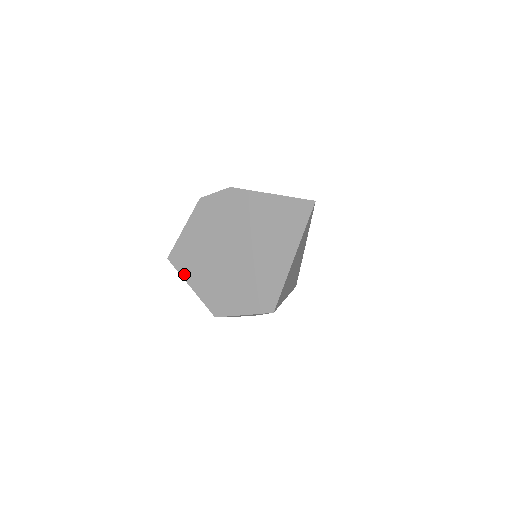
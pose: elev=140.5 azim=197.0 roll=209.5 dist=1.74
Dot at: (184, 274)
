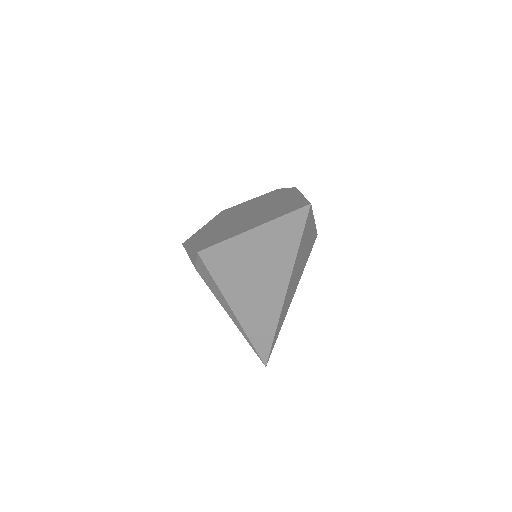
Dot at: (213, 219)
